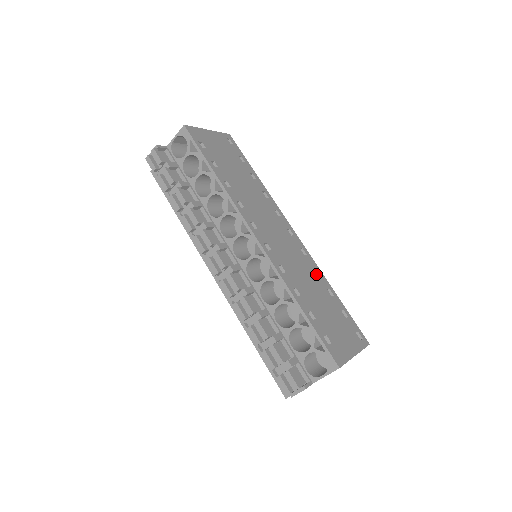
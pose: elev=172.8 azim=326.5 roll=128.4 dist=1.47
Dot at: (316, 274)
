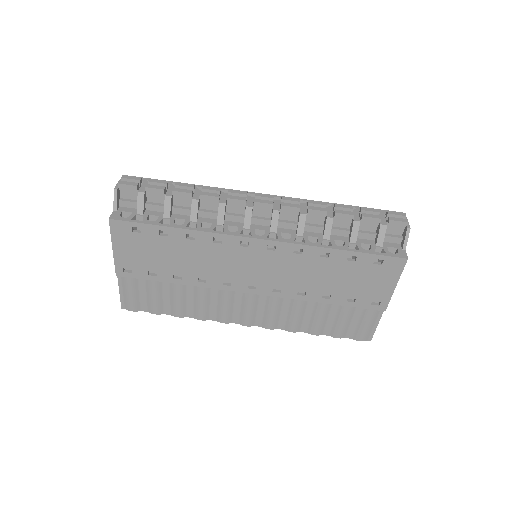
Dot at: occluded
